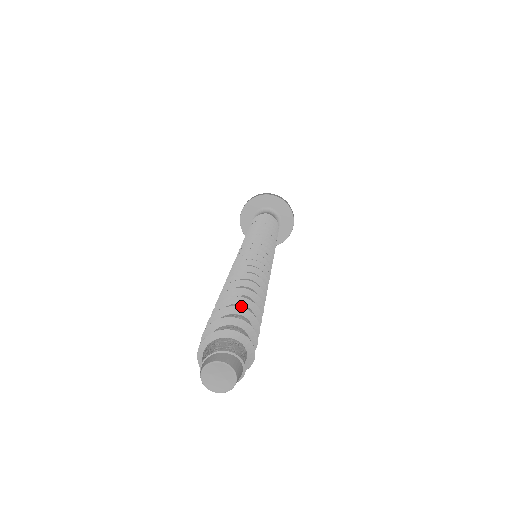
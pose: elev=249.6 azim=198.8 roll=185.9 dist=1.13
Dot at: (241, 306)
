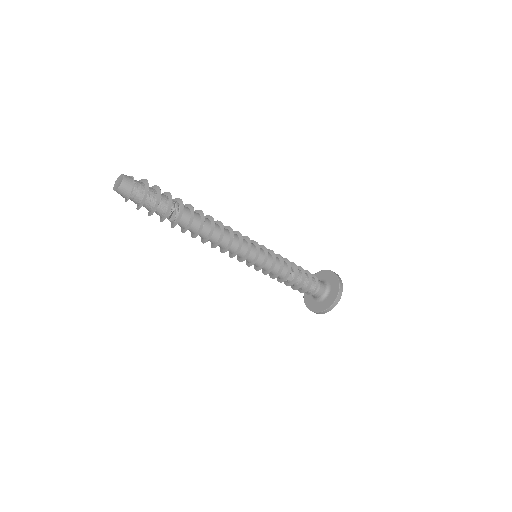
Dot at: occluded
